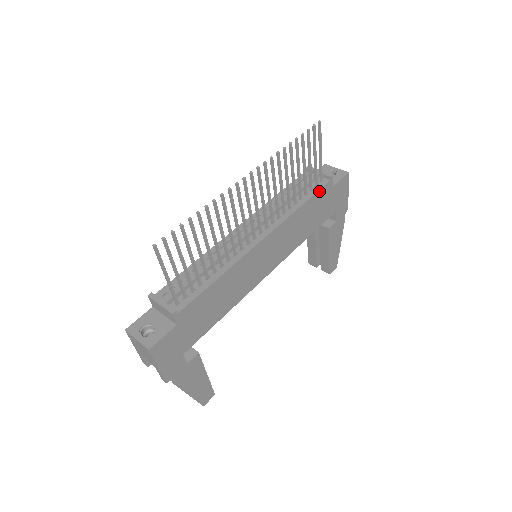
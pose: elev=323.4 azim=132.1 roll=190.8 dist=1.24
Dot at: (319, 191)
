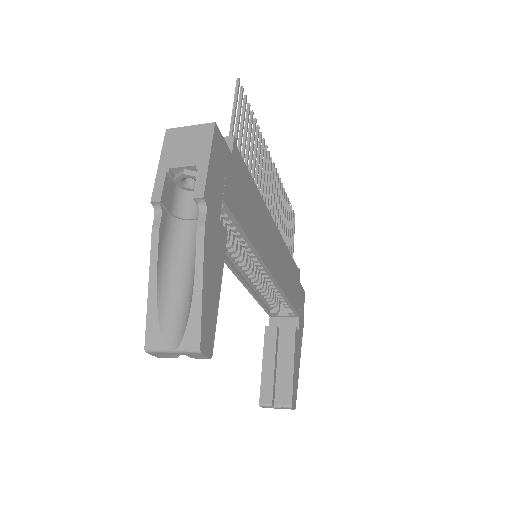
Dot at: (295, 265)
